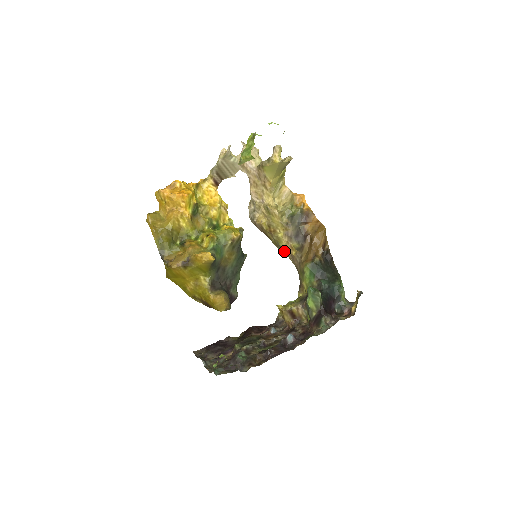
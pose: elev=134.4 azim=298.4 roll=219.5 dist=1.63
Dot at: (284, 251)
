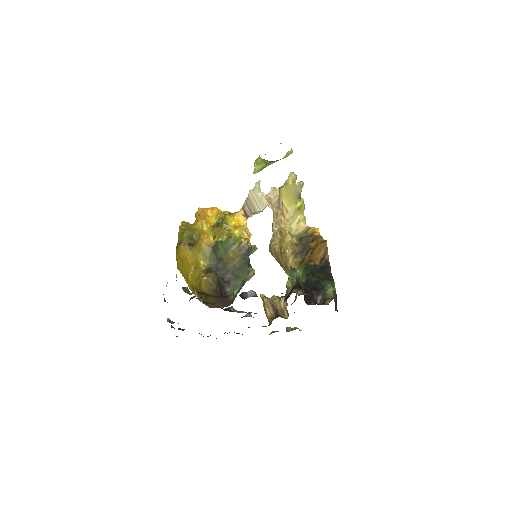
Dot at: occluded
